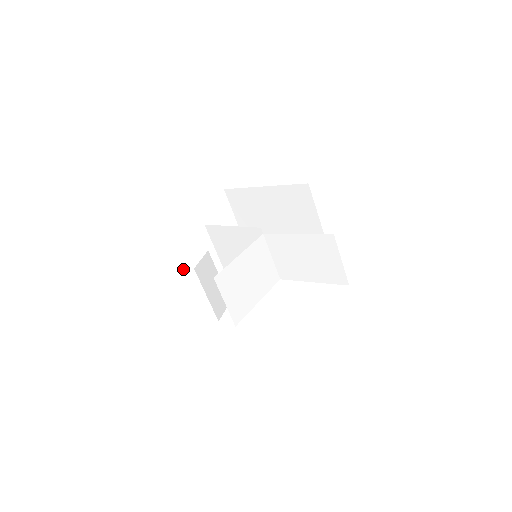
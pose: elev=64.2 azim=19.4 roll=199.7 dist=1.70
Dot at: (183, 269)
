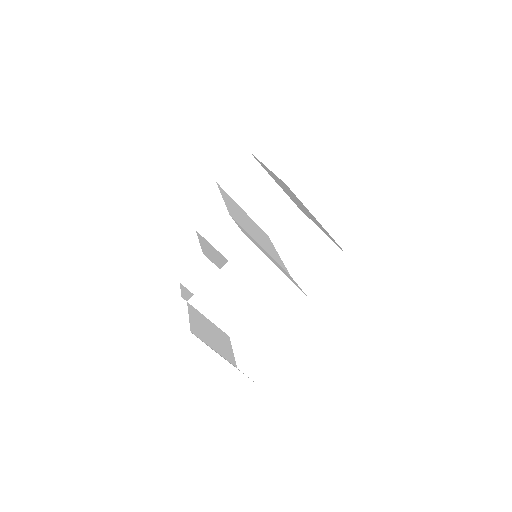
Dot at: (215, 247)
